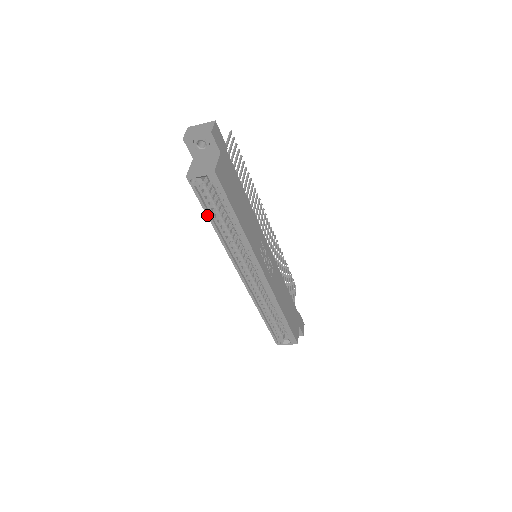
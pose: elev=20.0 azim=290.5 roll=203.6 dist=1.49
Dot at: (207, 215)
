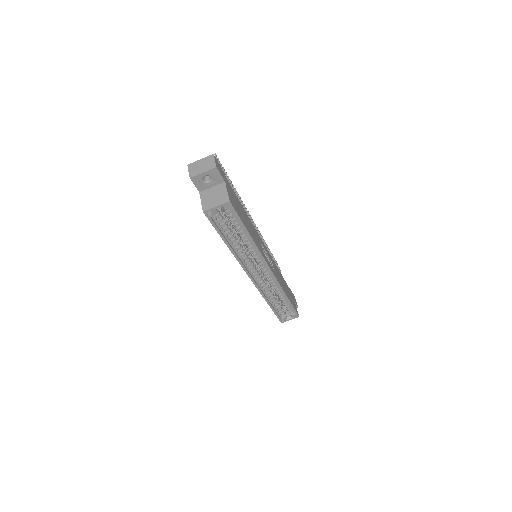
Dot at: (222, 238)
